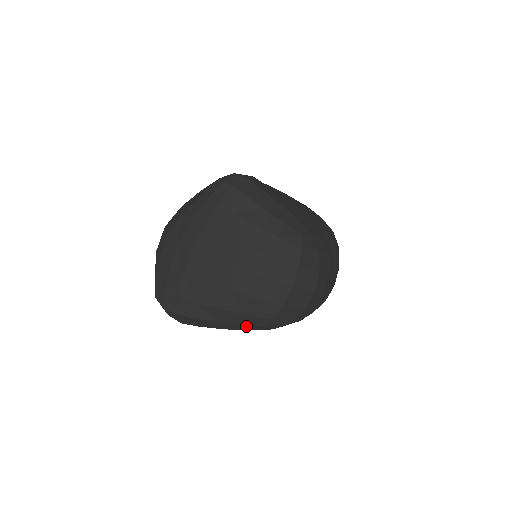
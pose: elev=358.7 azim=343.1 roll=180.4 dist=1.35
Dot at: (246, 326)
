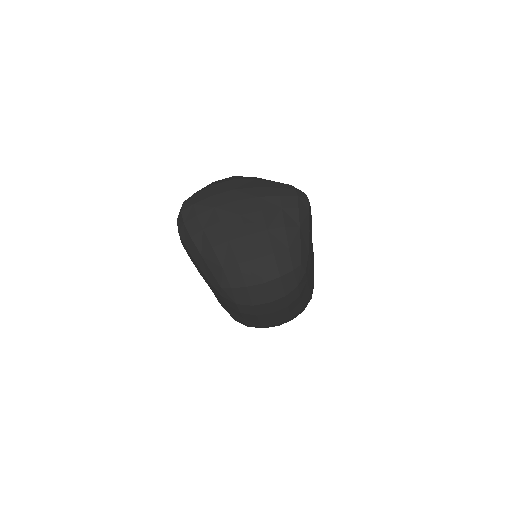
Dot at: (212, 275)
